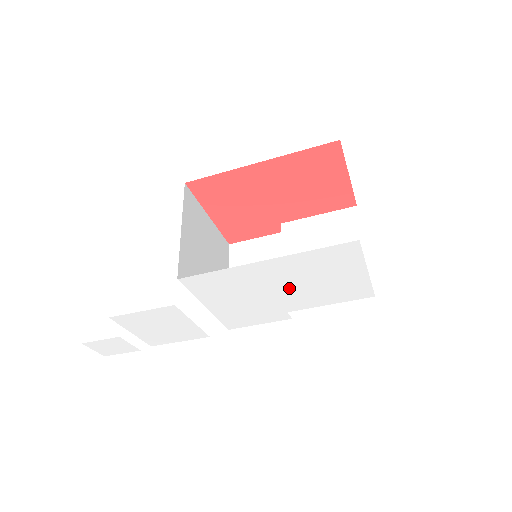
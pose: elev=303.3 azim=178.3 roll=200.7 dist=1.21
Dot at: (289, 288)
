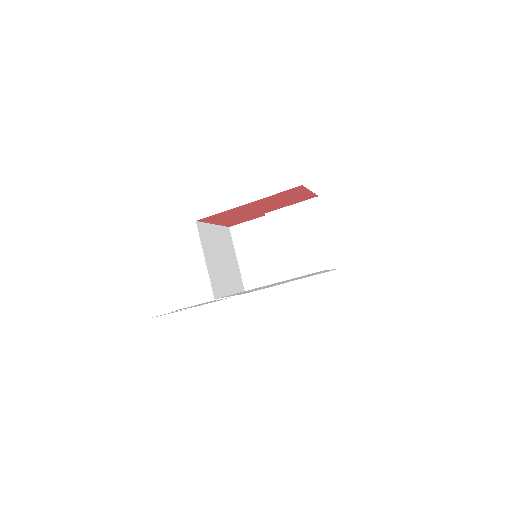
Dot at: occluded
